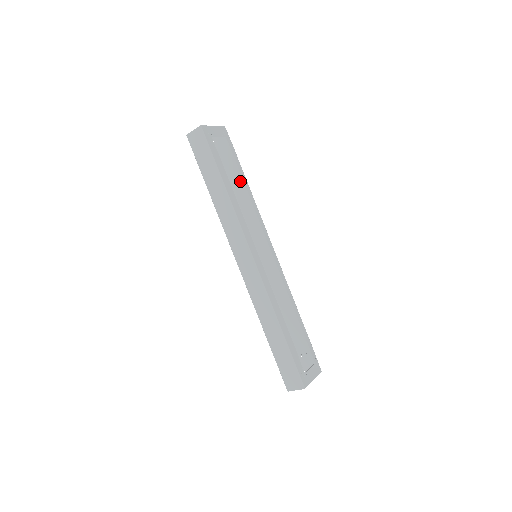
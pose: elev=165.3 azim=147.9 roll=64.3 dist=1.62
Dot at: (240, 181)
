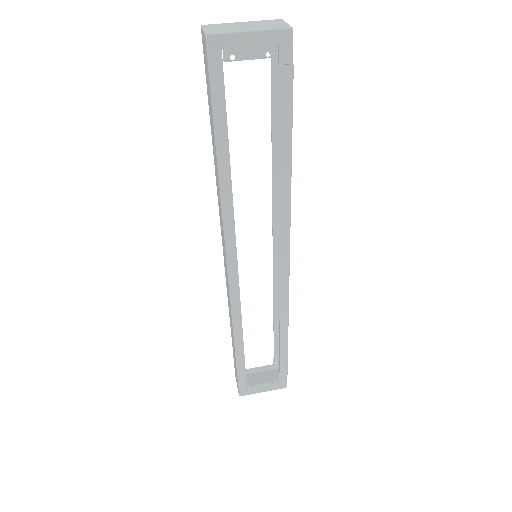
Dot at: occluded
